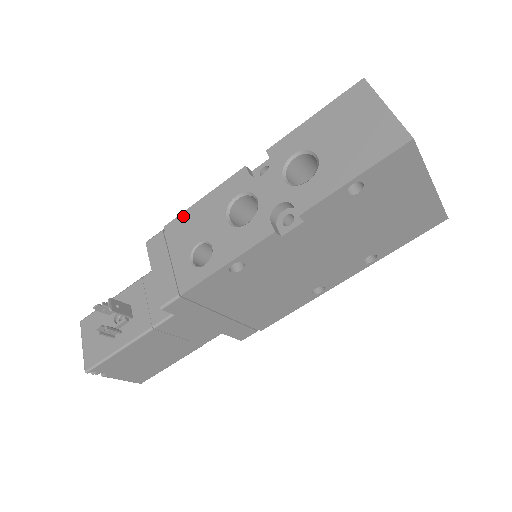
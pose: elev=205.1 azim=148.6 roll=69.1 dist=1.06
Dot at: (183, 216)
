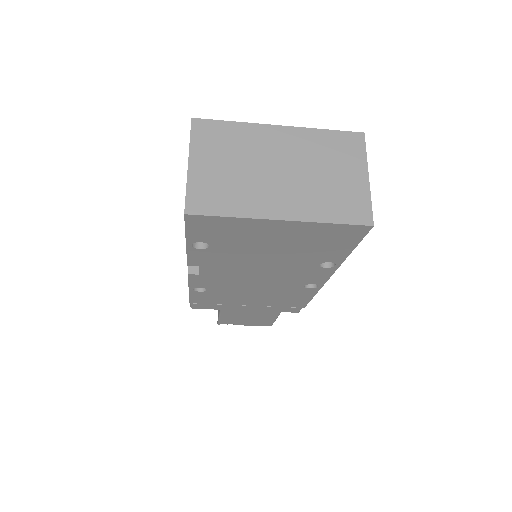
Dot at: occluded
